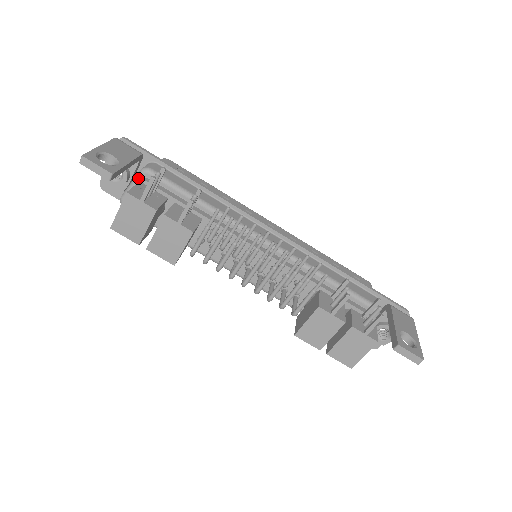
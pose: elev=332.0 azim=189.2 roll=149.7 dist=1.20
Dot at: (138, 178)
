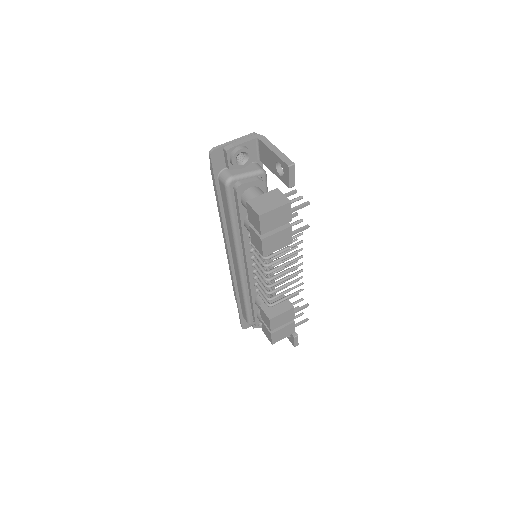
Dot at: (257, 174)
